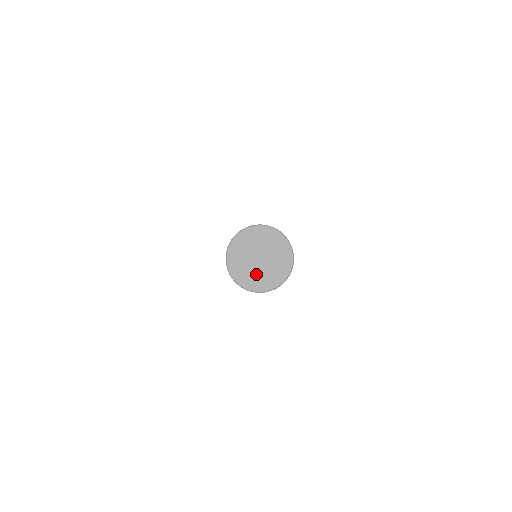
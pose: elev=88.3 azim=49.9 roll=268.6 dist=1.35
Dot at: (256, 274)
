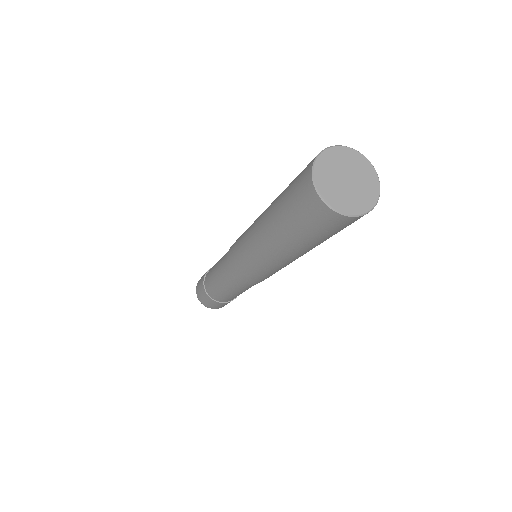
Dot at: (334, 185)
